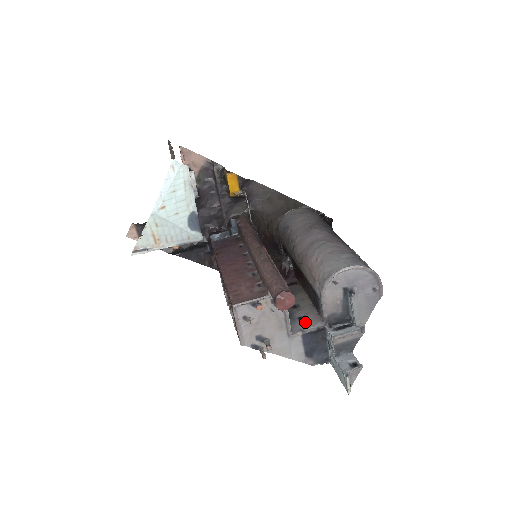
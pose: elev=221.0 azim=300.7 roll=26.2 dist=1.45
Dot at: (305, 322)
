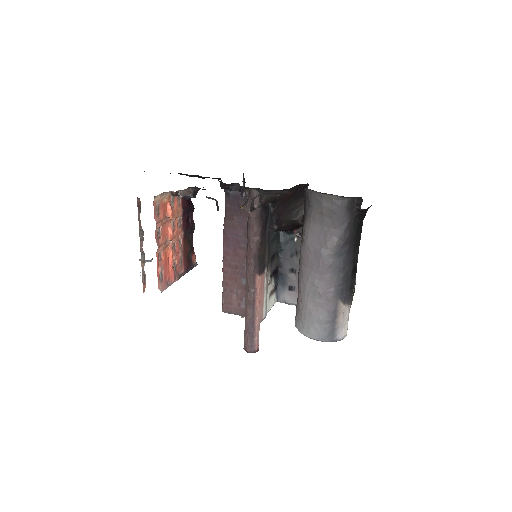
Dot at: (291, 295)
